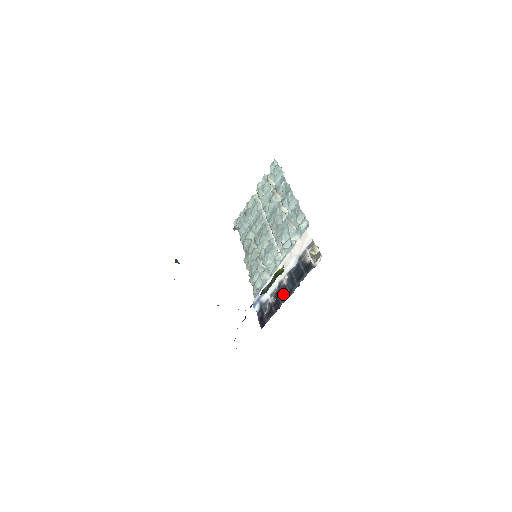
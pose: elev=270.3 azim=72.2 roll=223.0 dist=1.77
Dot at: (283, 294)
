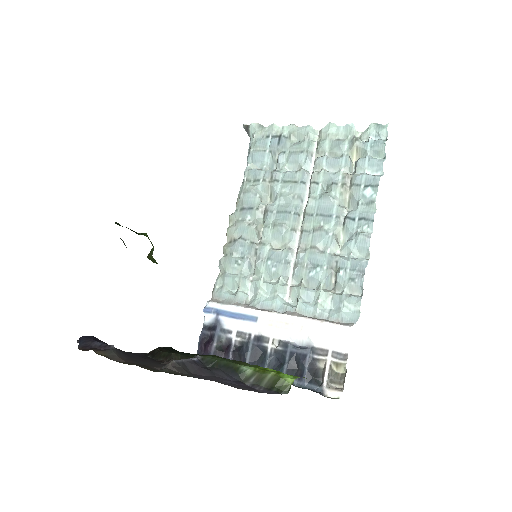
Dot at: (256, 357)
